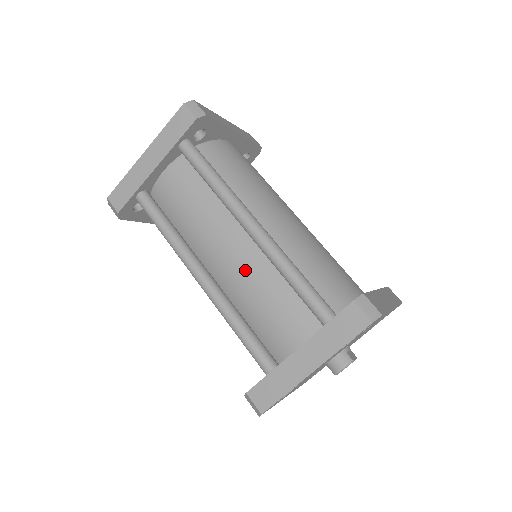
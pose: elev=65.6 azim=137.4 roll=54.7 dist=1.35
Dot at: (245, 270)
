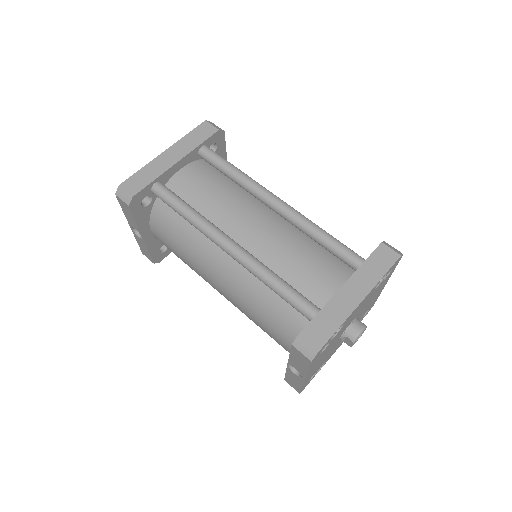
Dot at: (274, 238)
